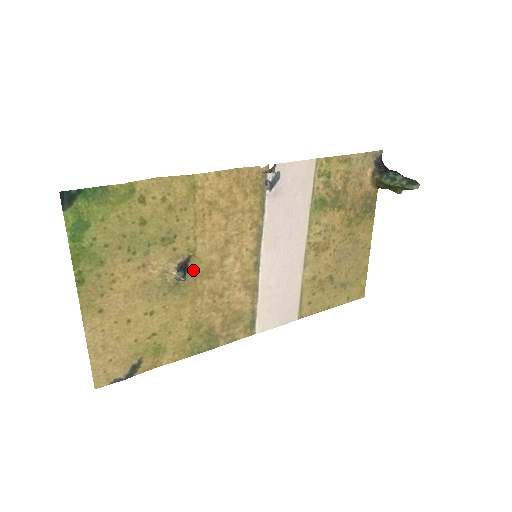
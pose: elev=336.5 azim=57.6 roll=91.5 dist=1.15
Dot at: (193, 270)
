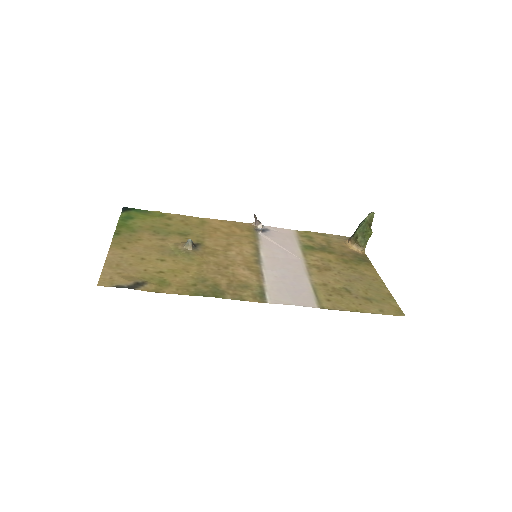
Dot at: (201, 250)
